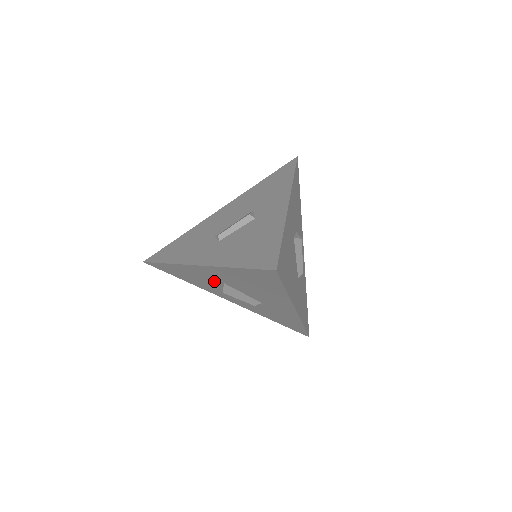
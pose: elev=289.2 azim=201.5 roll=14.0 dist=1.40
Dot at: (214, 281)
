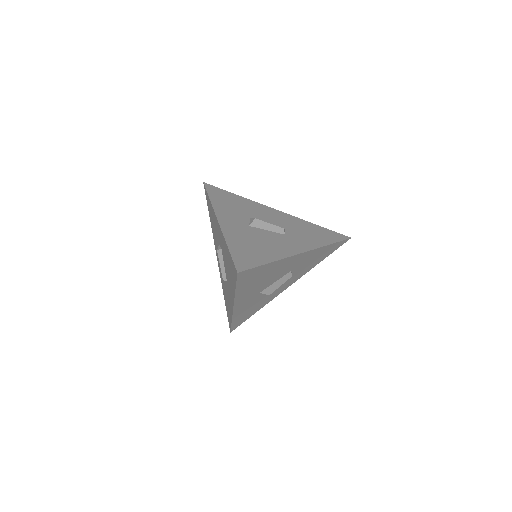
Dot at: (257, 298)
